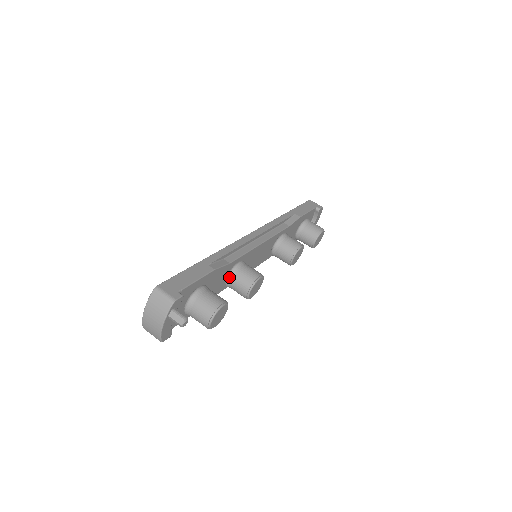
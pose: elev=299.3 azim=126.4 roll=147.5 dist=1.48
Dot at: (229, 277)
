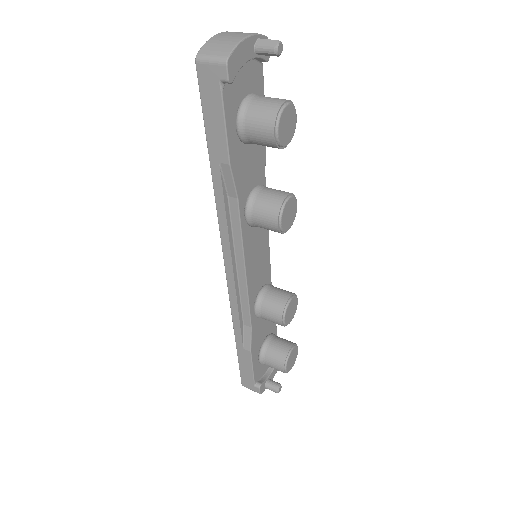
Dot at: (259, 186)
